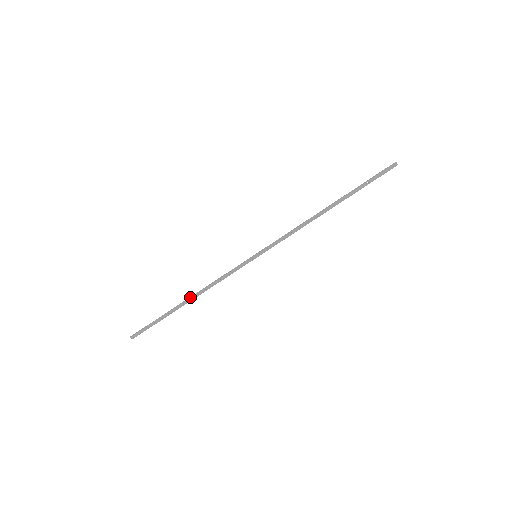
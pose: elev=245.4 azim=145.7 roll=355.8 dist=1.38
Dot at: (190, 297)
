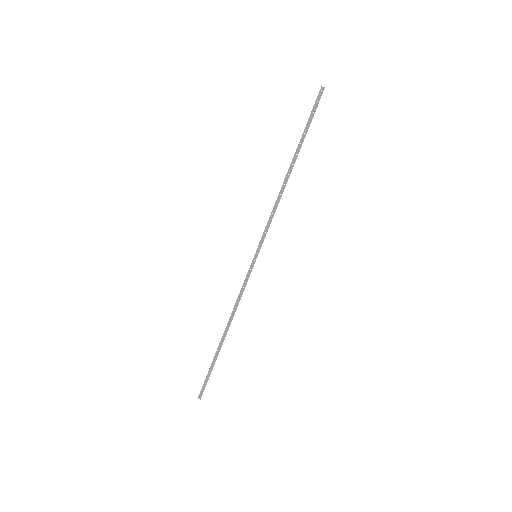
Dot at: occluded
